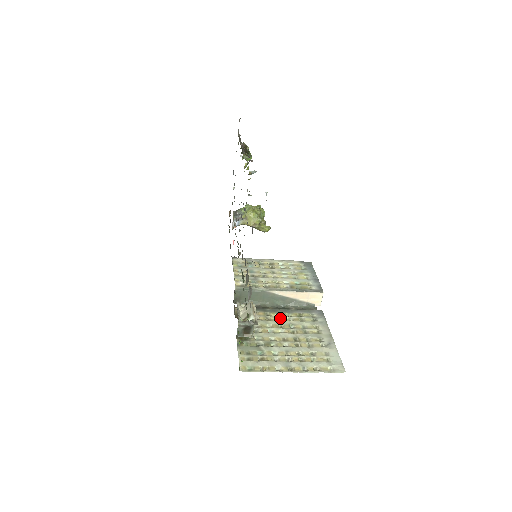
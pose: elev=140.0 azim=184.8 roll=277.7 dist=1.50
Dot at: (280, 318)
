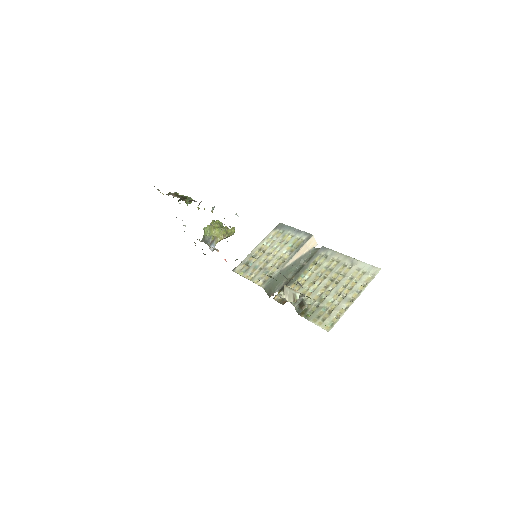
Dot at: (306, 277)
